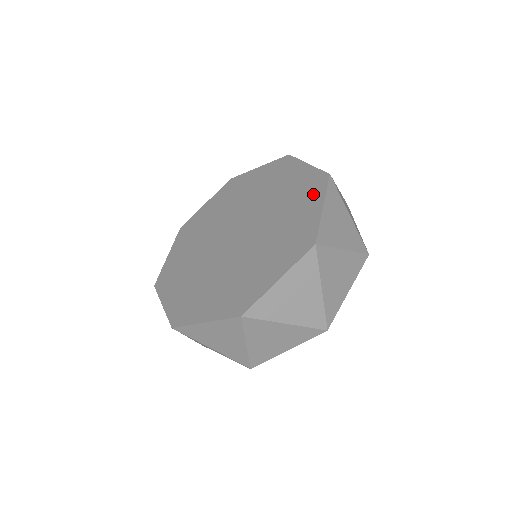
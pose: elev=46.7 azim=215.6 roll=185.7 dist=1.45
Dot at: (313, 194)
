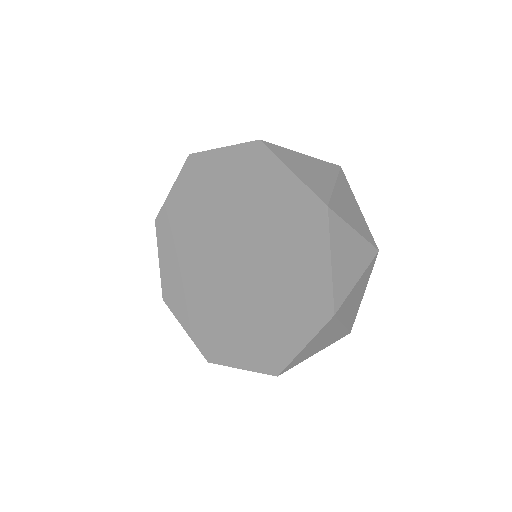
Dot at: (313, 235)
